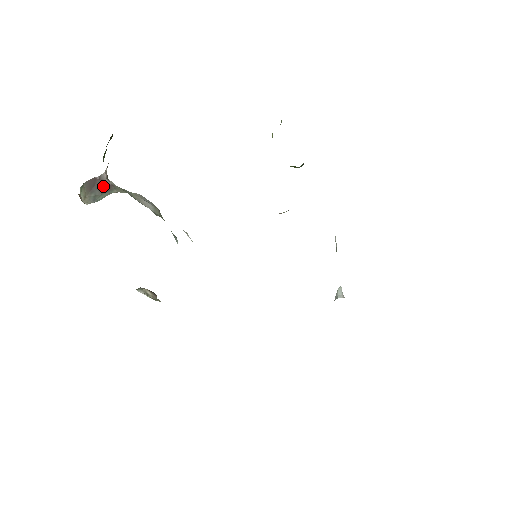
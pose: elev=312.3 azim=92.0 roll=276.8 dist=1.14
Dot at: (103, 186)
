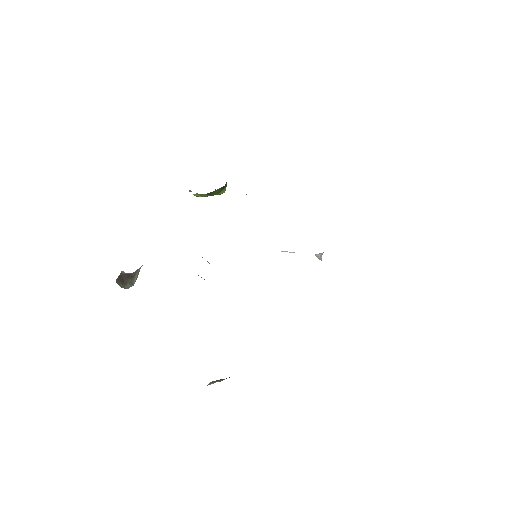
Dot at: (129, 276)
